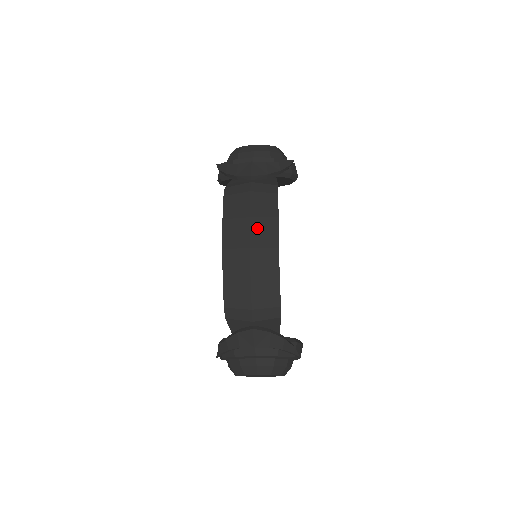
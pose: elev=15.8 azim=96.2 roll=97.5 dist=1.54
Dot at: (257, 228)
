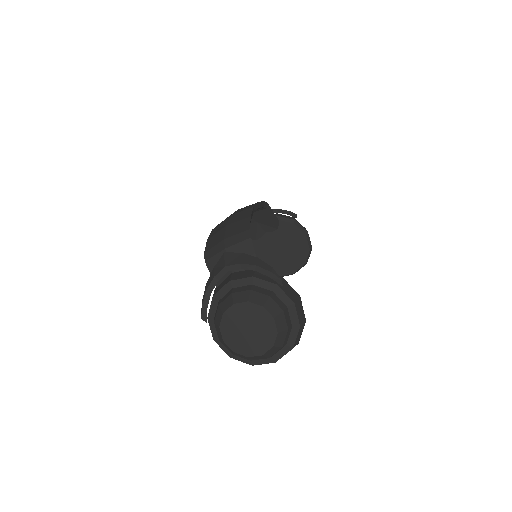
Dot at: occluded
